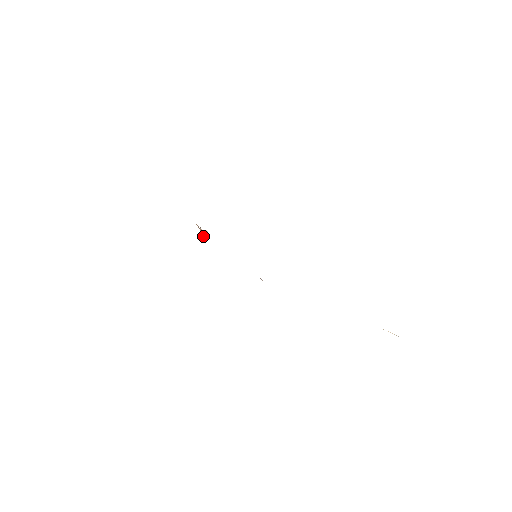
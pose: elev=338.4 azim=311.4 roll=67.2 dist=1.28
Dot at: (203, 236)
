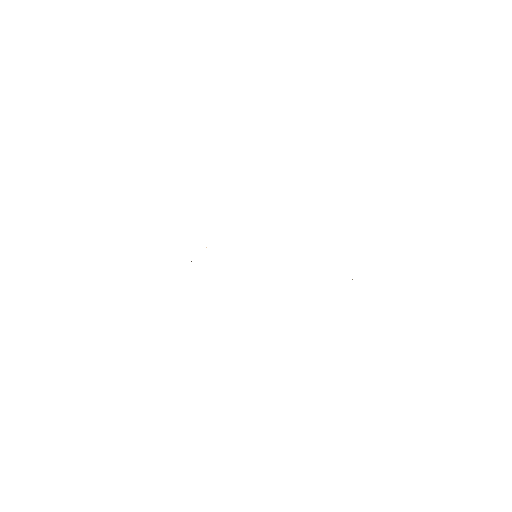
Dot at: occluded
